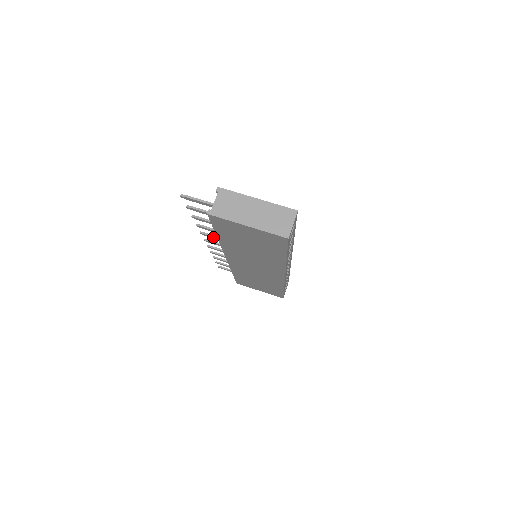
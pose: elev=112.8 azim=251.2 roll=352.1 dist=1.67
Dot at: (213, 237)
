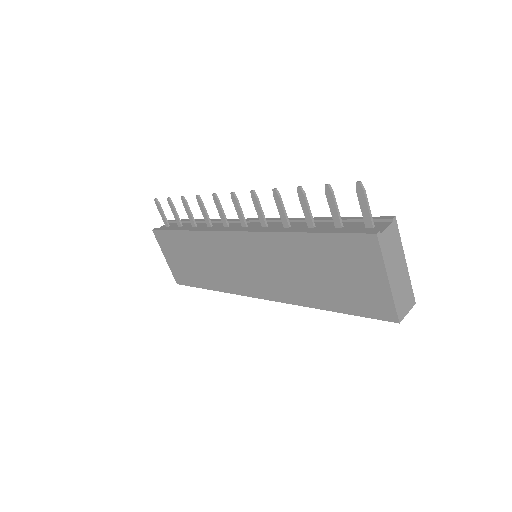
Dot at: (259, 208)
